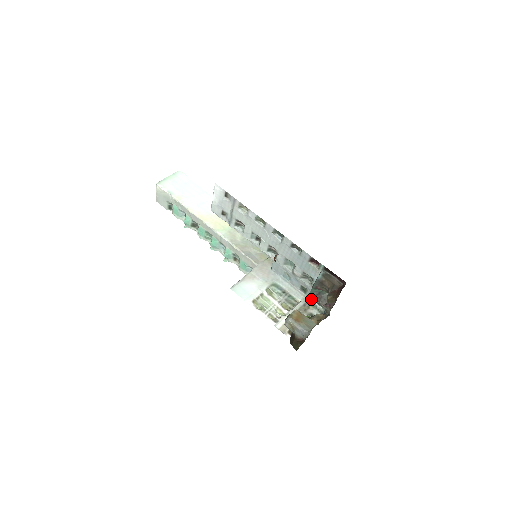
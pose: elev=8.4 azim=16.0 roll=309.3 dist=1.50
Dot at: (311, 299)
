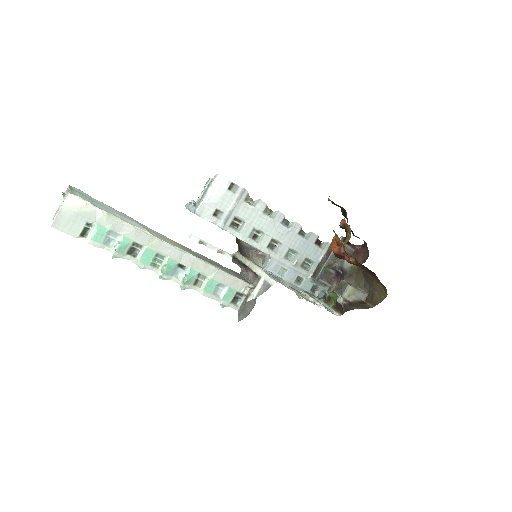
Dot at: (305, 288)
